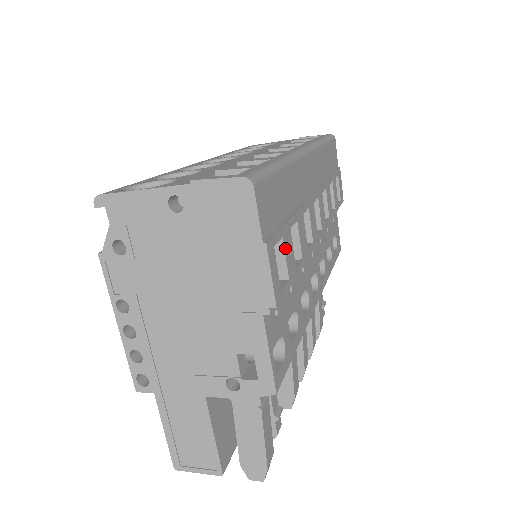
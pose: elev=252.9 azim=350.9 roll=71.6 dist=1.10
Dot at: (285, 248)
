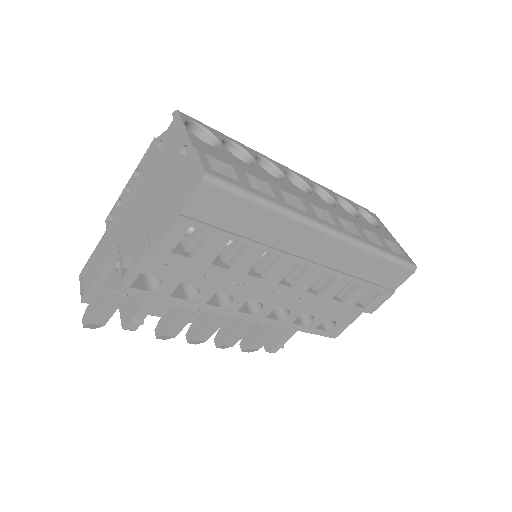
Dot at: (207, 241)
